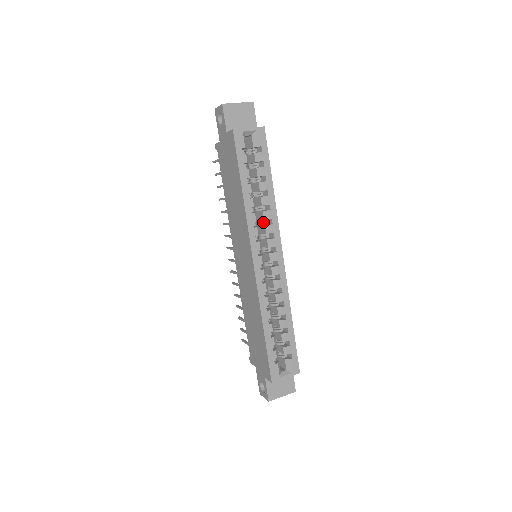
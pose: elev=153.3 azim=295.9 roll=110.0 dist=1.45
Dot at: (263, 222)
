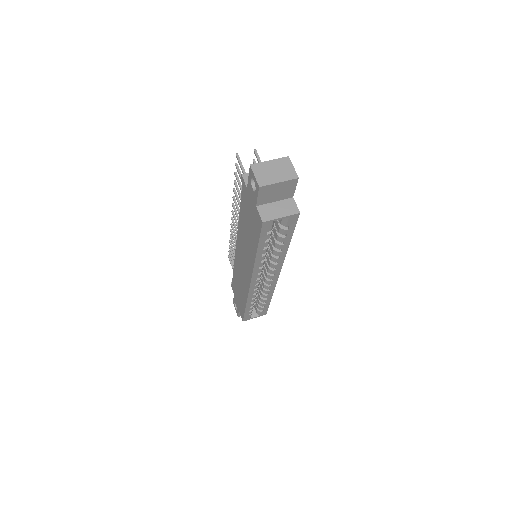
Dot at: occluded
